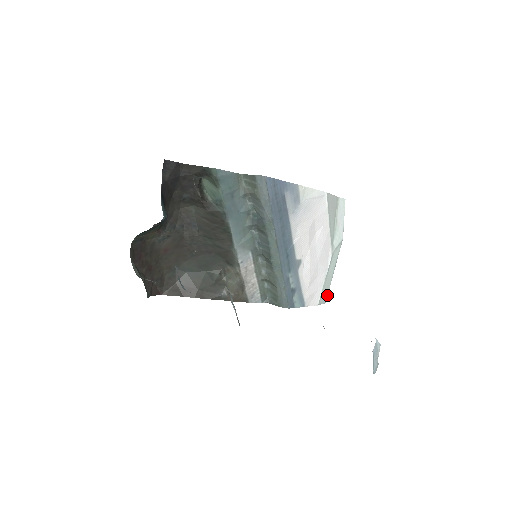
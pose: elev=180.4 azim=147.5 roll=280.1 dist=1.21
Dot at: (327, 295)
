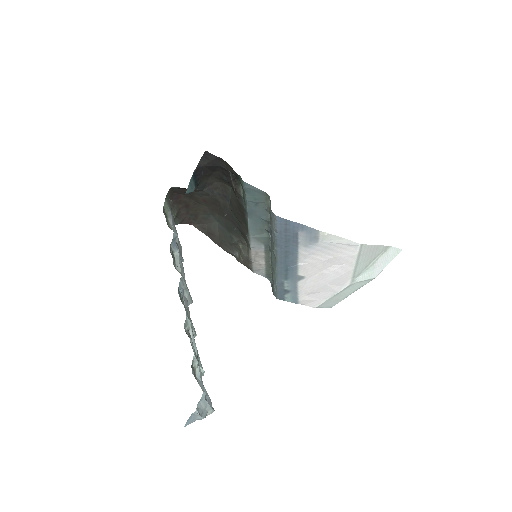
Dot at: occluded
